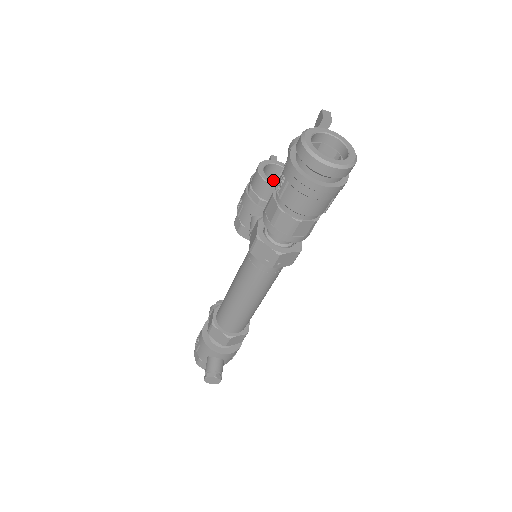
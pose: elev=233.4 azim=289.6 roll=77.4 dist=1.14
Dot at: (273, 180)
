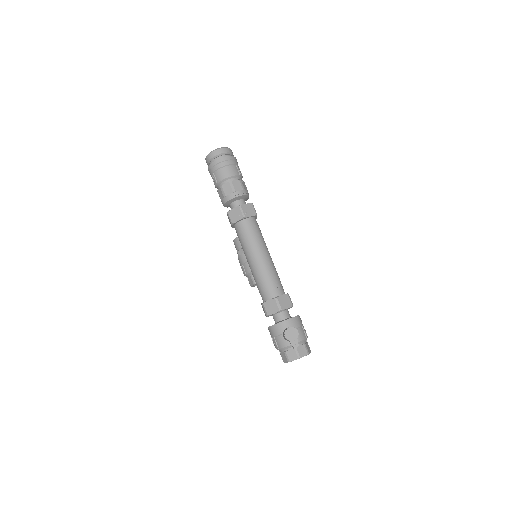
Dot at: occluded
